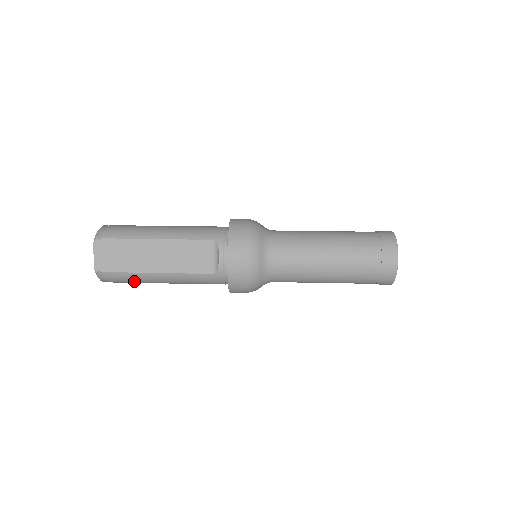
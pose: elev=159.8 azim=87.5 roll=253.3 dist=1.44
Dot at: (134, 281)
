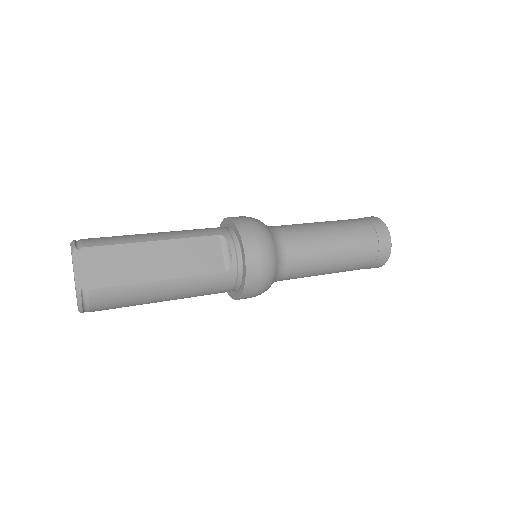
Dot at: (127, 300)
